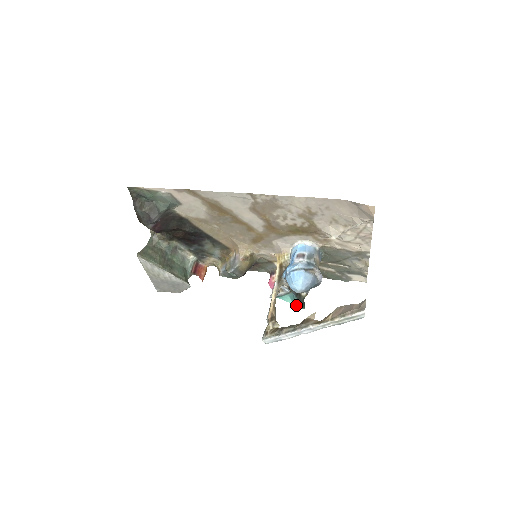
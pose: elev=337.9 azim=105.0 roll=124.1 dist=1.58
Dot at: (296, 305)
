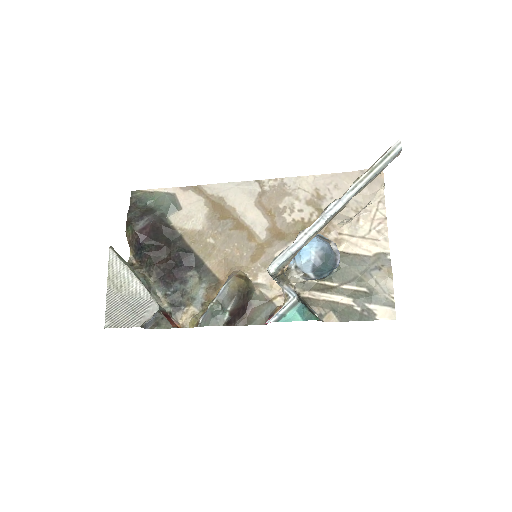
Dot at: (307, 319)
